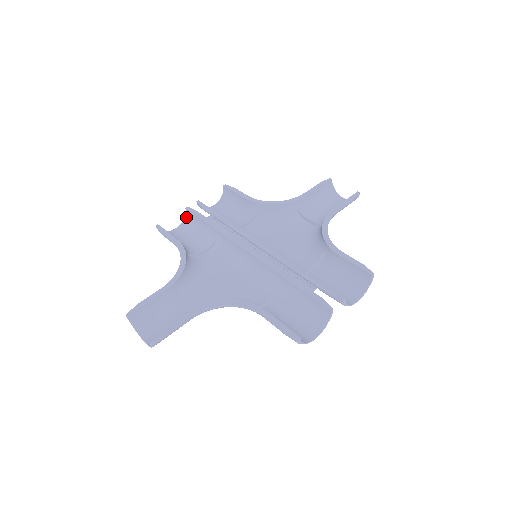
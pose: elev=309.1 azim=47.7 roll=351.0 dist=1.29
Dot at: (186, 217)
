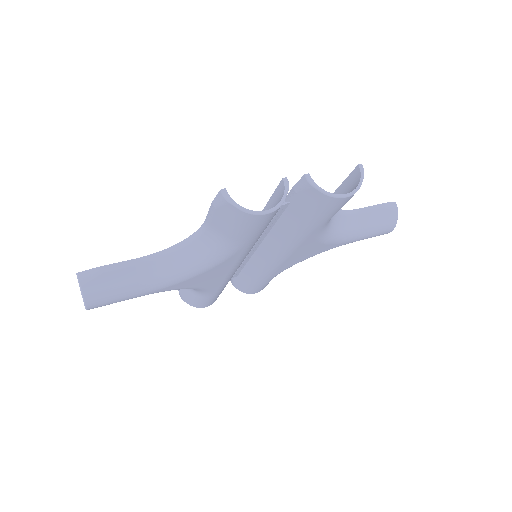
Dot at: occluded
